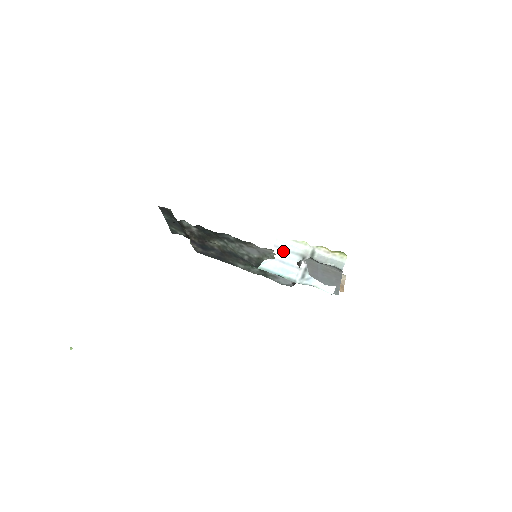
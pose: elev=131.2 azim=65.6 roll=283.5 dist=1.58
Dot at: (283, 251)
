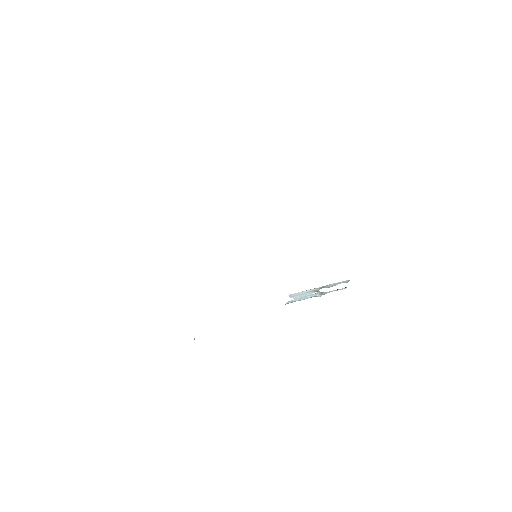
Dot at: (298, 296)
